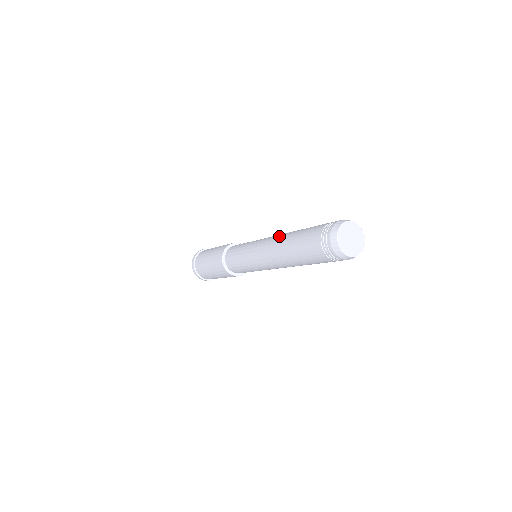
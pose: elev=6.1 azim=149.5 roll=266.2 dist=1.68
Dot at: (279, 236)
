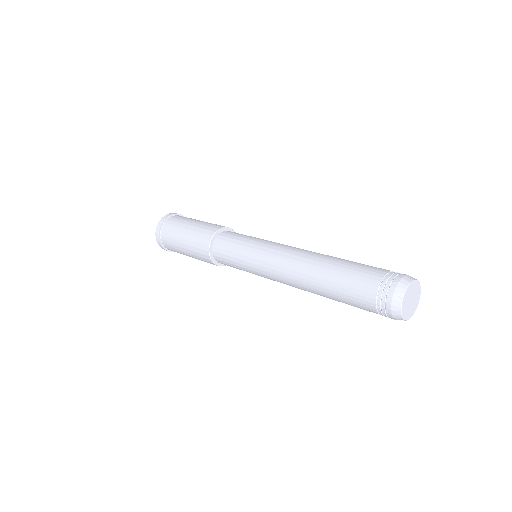
Dot at: (311, 252)
